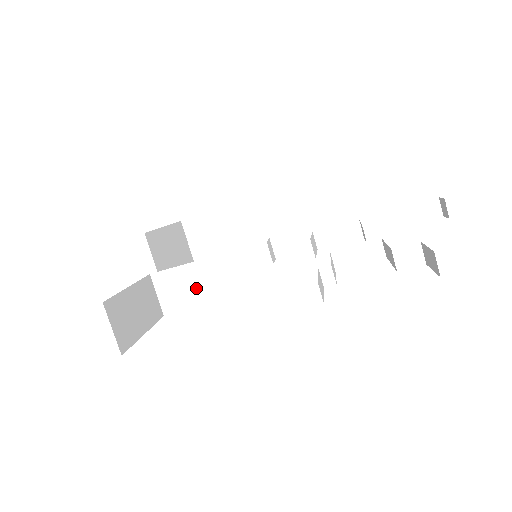
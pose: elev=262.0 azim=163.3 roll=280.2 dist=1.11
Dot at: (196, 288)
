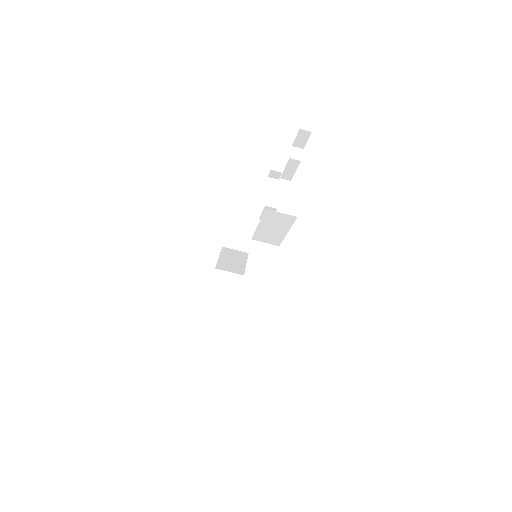
Dot at: (261, 281)
